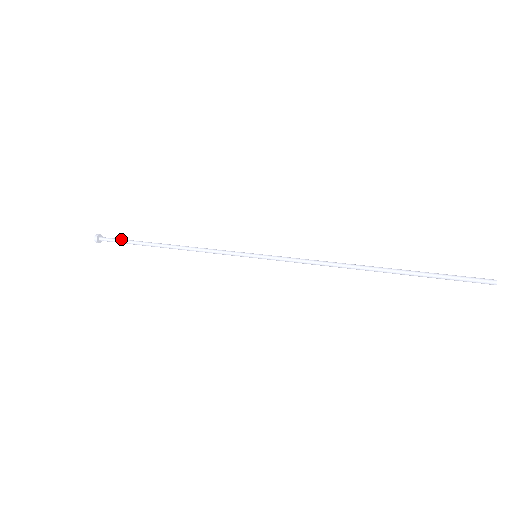
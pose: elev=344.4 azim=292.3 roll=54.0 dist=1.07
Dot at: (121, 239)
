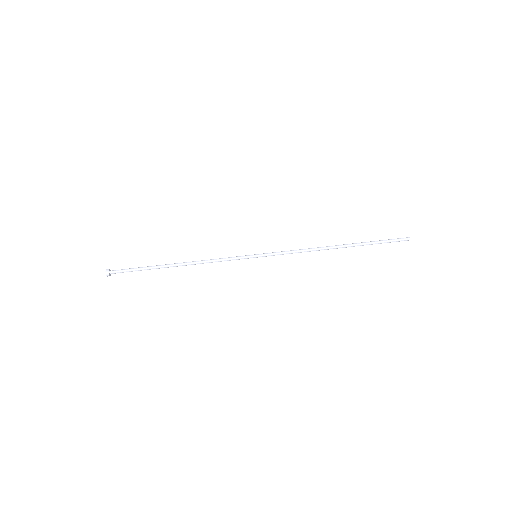
Dot at: (133, 269)
